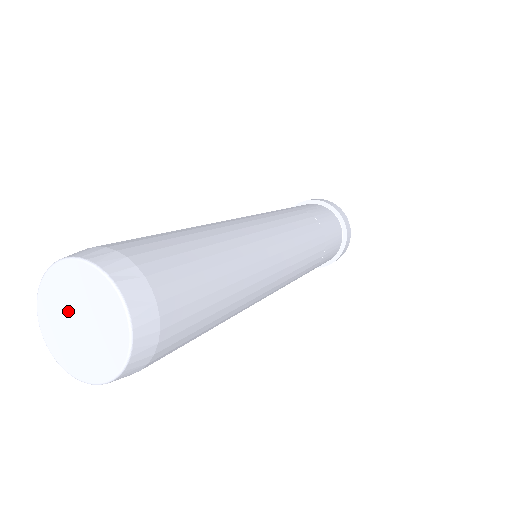
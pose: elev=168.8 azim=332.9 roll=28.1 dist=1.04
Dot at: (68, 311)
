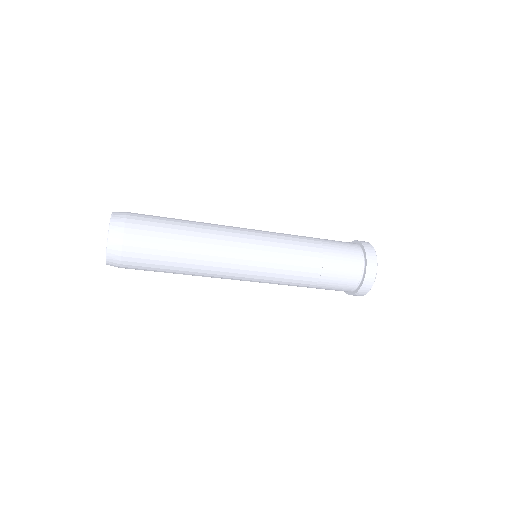
Dot at: occluded
